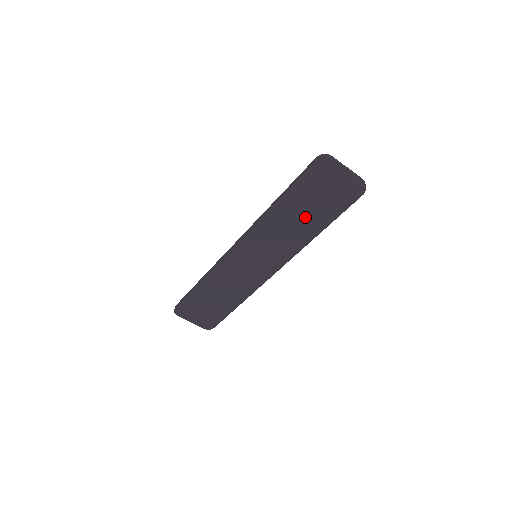
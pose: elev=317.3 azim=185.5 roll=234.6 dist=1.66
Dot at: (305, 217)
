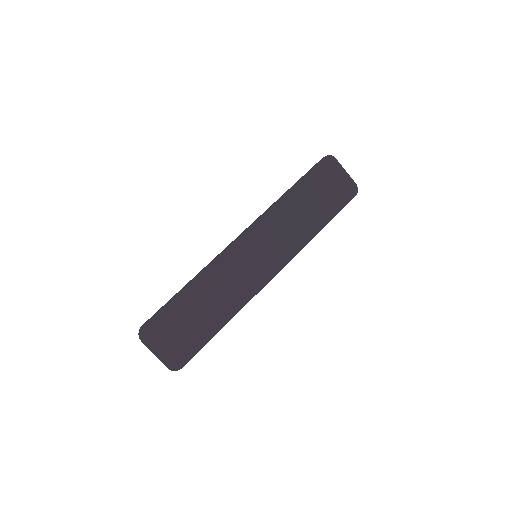
Dot at: (310, 210)
